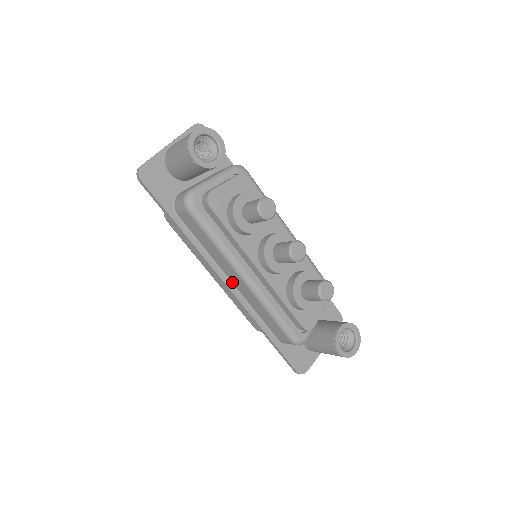
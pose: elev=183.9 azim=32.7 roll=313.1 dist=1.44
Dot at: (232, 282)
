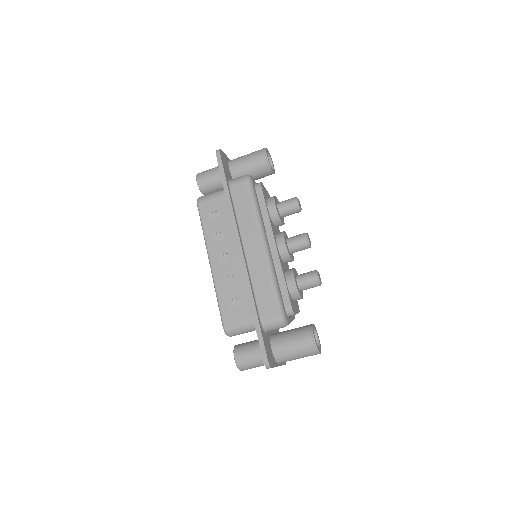
Dot at: (245, 252)
